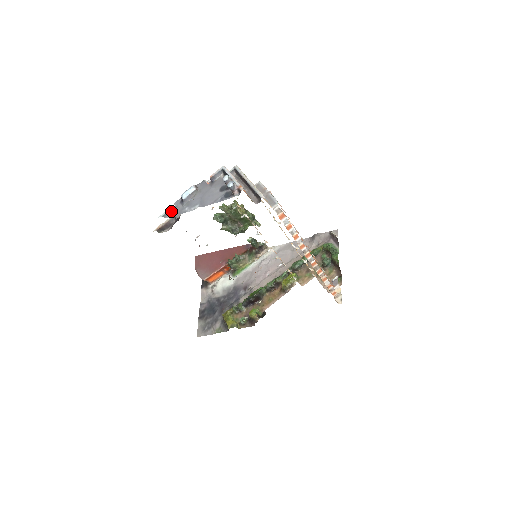
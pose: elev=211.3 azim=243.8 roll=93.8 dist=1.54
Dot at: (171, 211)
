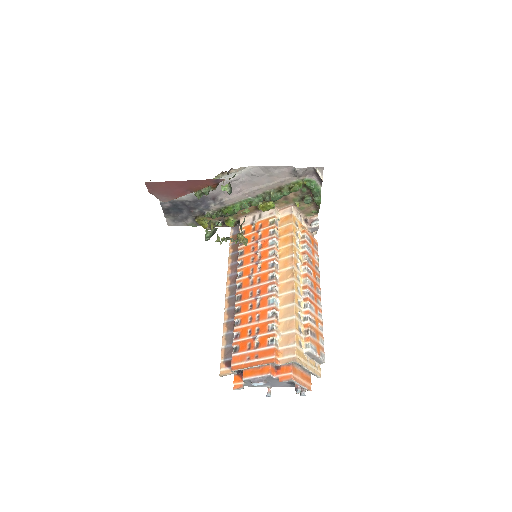
Dot at: occluded
